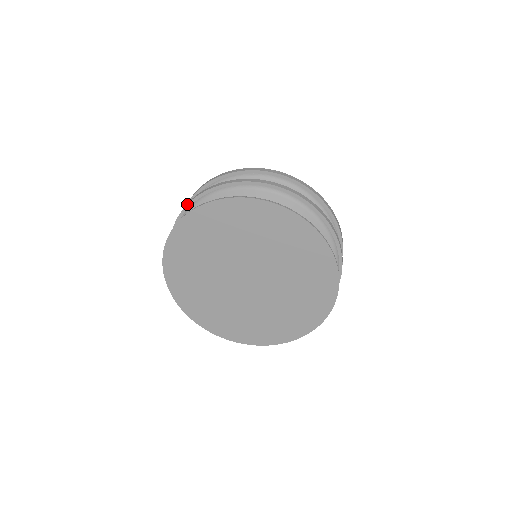
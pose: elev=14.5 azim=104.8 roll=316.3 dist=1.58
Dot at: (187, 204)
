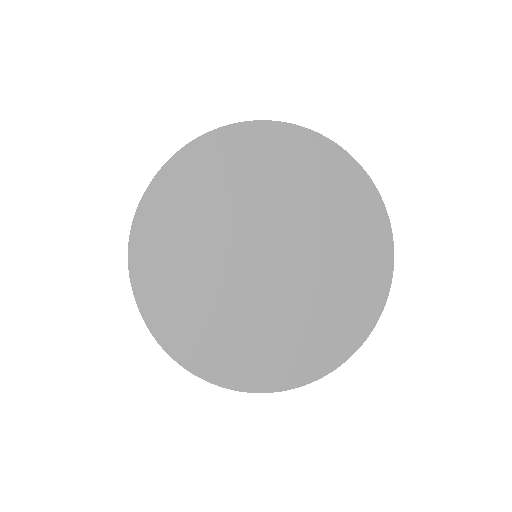
Dot at: occluded
